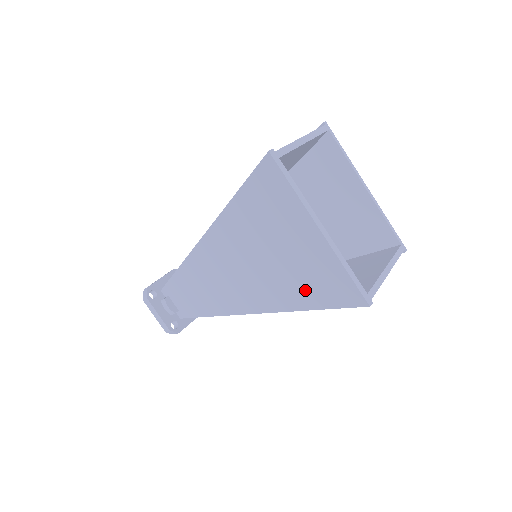
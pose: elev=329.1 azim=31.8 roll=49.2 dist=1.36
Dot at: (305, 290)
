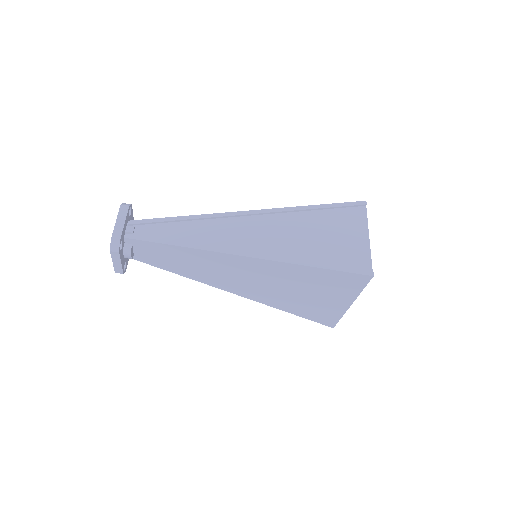
Dot at: (301, 309)
